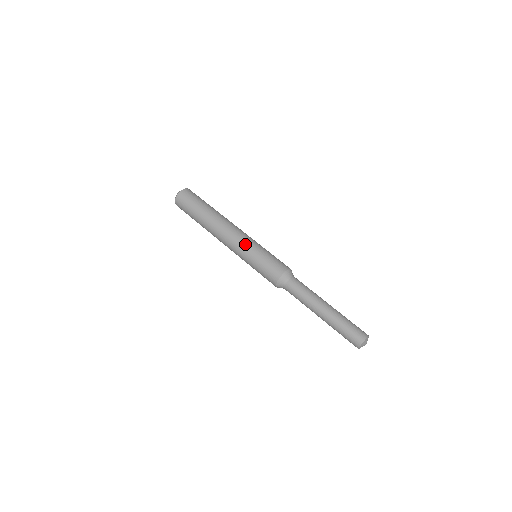
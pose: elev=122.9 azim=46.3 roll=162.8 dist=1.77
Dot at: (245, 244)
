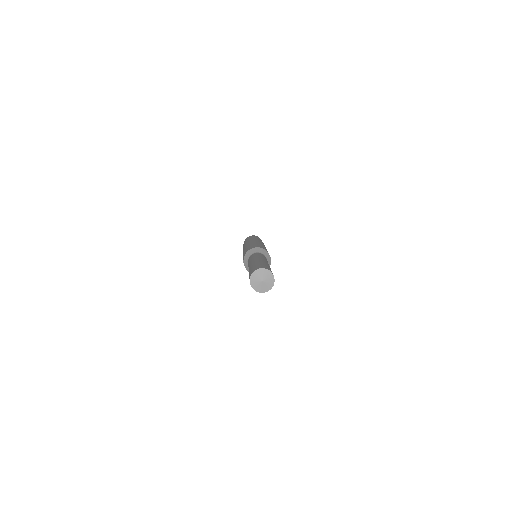
Dot at: occluded
